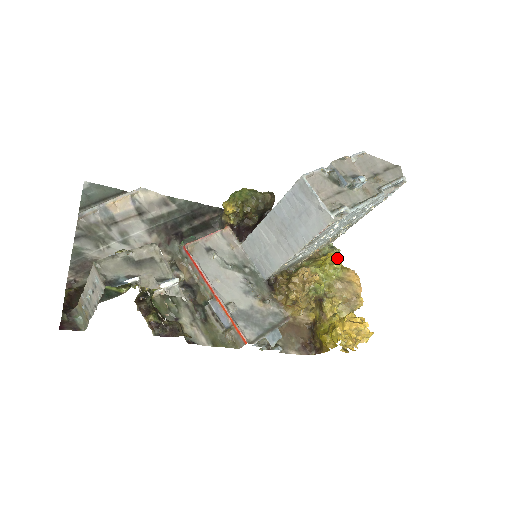
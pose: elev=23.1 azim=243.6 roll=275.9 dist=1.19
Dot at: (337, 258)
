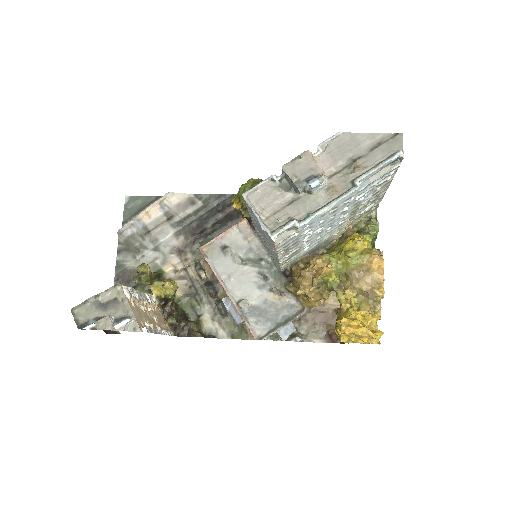
Dot at: (357, 242)
